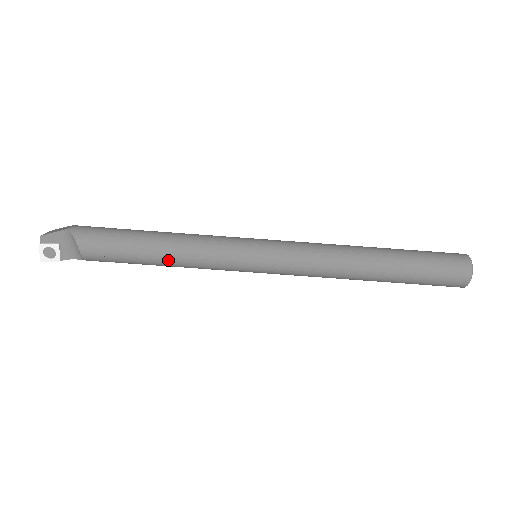
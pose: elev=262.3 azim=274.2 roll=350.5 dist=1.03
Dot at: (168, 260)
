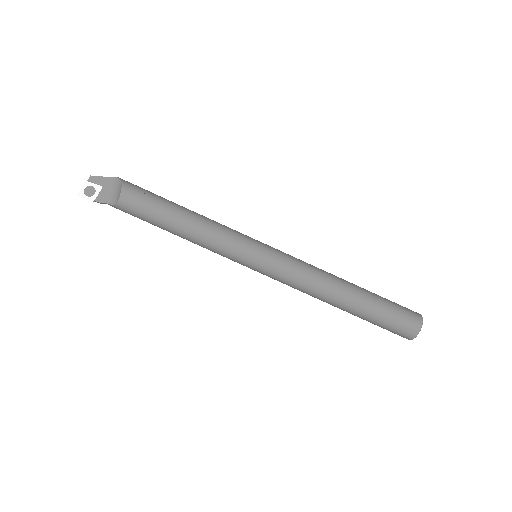
Dot at: (188, 226)
